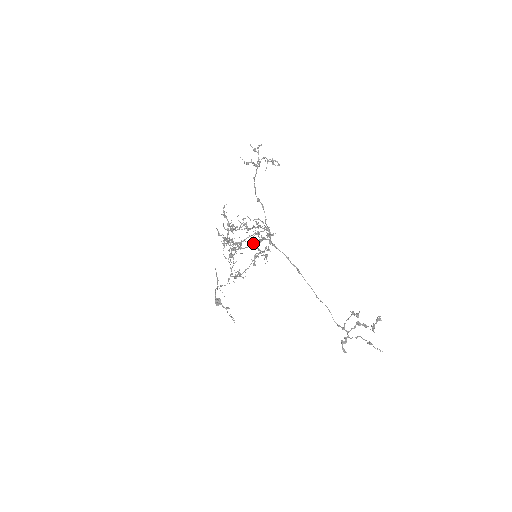
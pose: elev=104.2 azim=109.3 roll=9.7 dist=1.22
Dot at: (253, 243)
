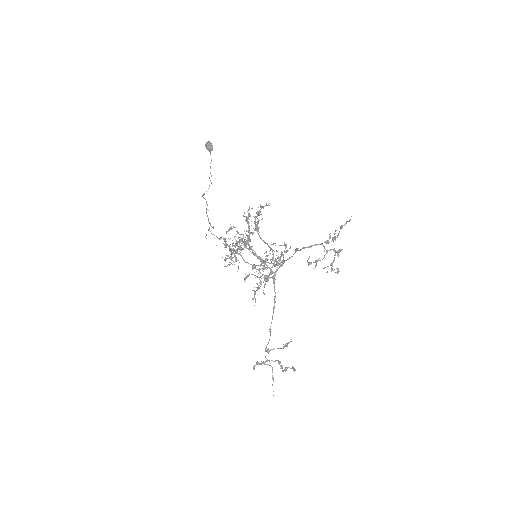
Dot at: (261, 259)
